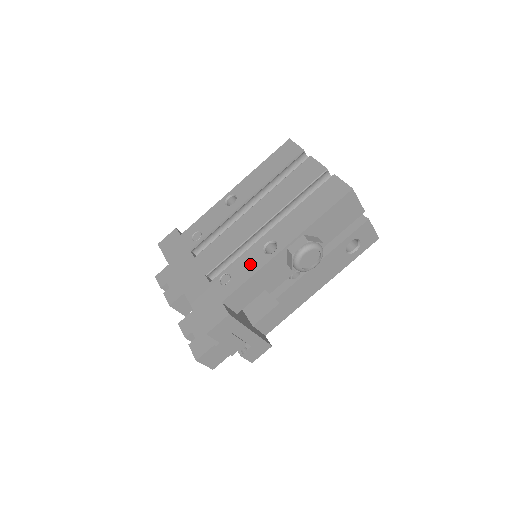
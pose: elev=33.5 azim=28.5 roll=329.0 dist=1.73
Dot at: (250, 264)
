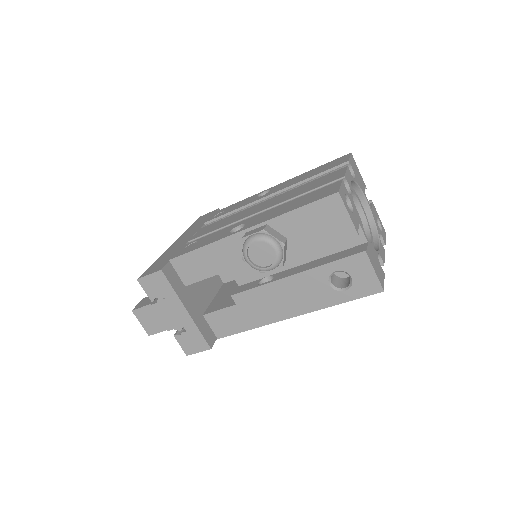
Dot at: (213, 237)
